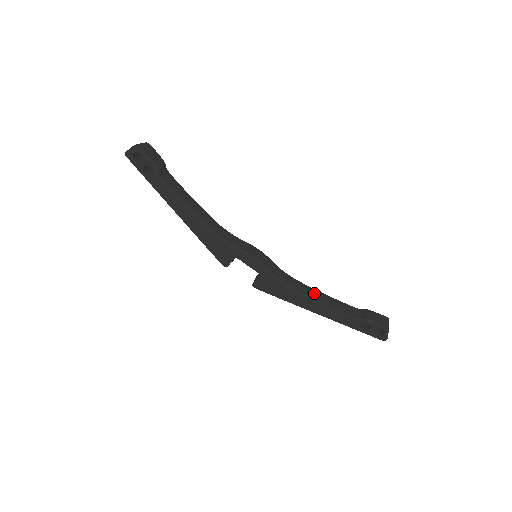
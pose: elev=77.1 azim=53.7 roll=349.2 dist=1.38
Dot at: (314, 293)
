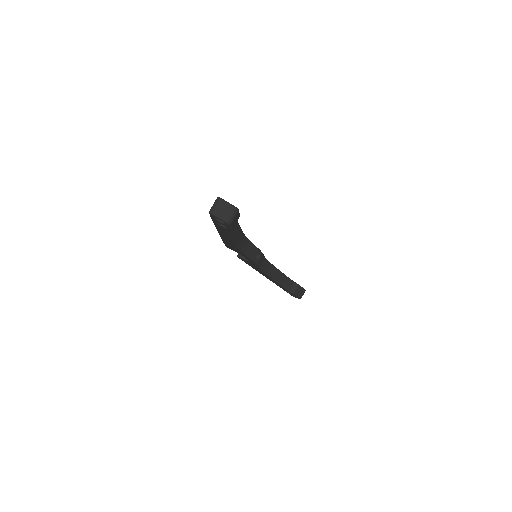
Dot at: (275, 273)
